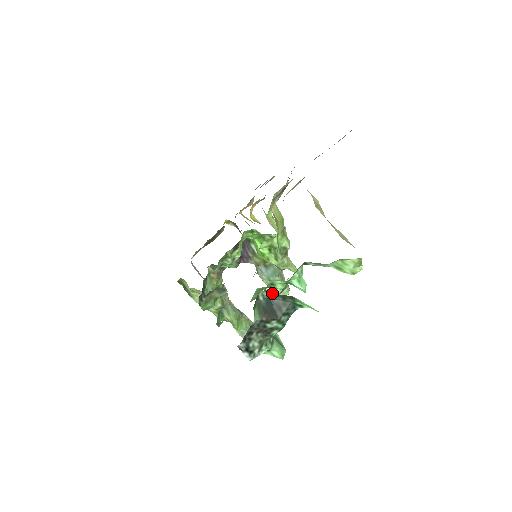
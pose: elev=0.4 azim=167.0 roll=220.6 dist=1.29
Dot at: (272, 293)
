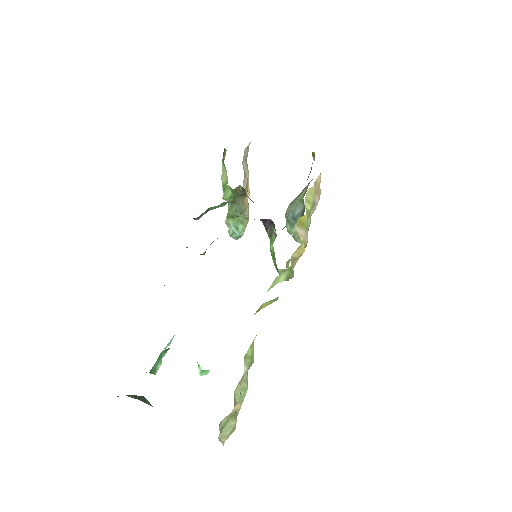
Dot at: occluded
